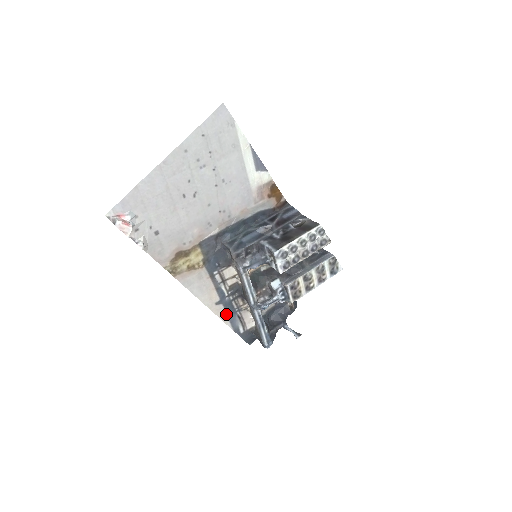
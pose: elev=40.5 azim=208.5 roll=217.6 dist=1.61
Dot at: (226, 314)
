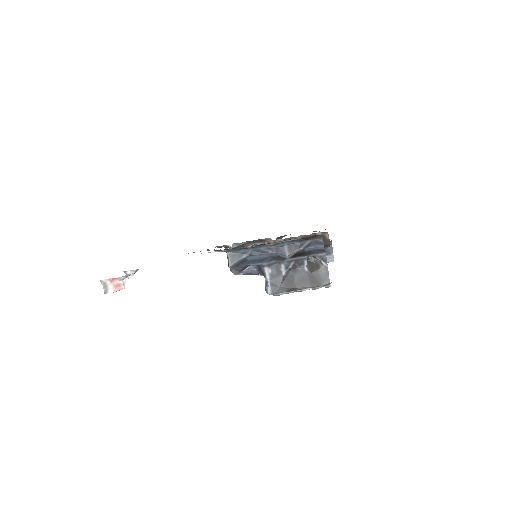
Dot at: occluded
